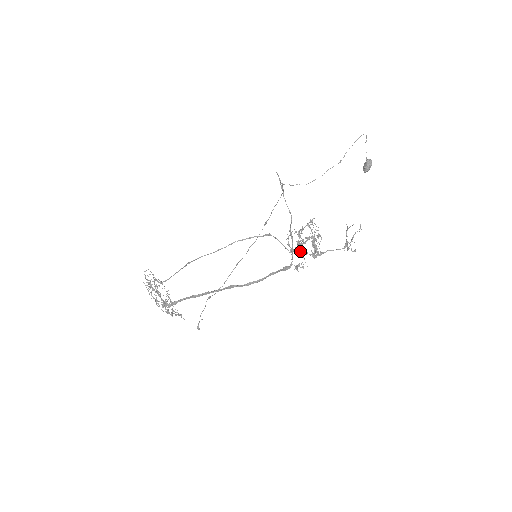
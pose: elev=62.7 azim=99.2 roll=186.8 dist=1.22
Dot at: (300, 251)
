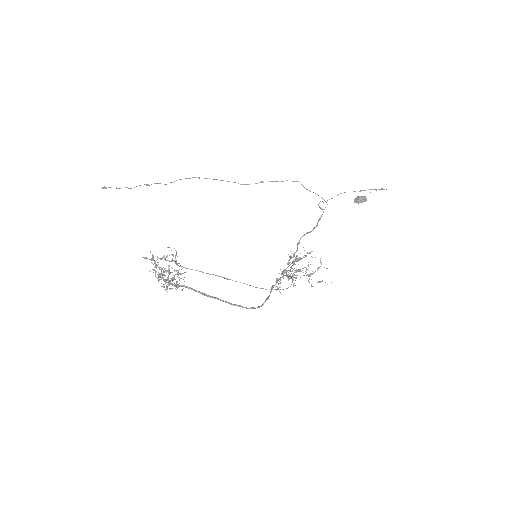
Dot at: (288, 275)
